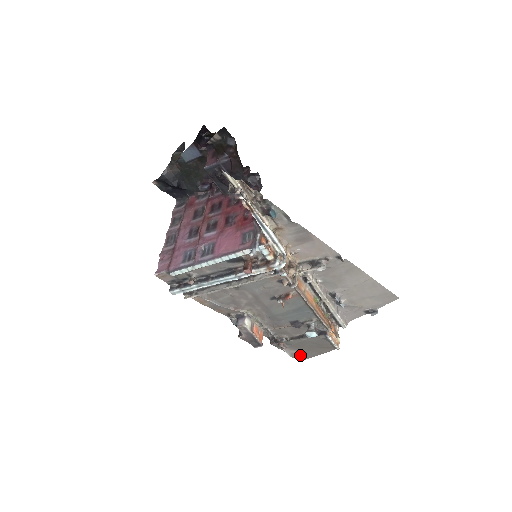
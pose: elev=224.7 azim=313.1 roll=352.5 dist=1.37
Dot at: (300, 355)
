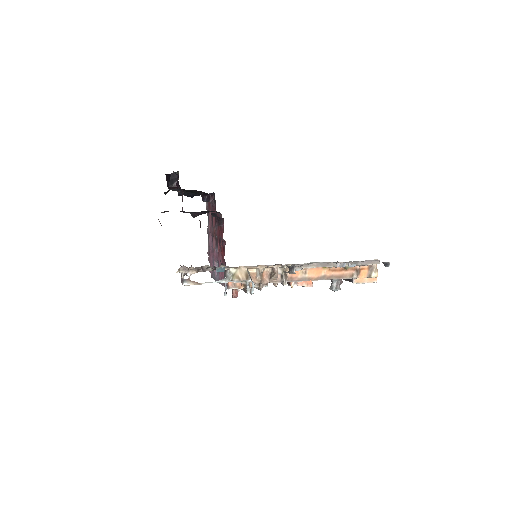
Dot at: occluded
